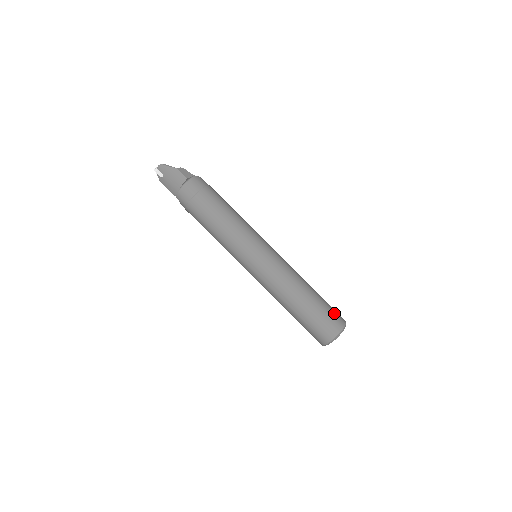
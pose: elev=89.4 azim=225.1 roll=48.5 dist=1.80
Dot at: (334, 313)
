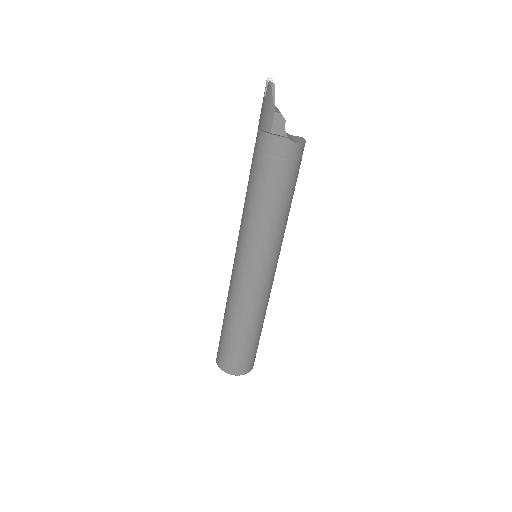
Dot at: (242, 362)
